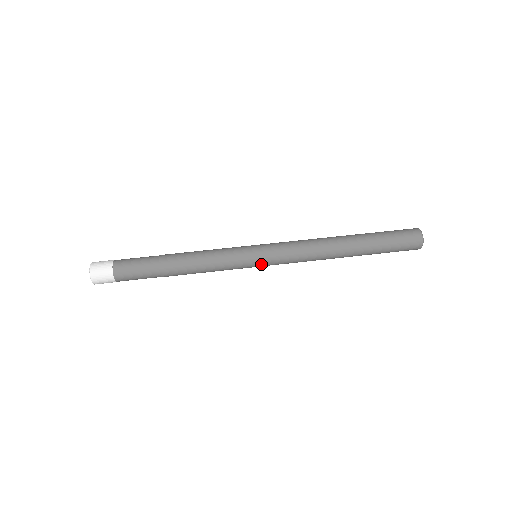
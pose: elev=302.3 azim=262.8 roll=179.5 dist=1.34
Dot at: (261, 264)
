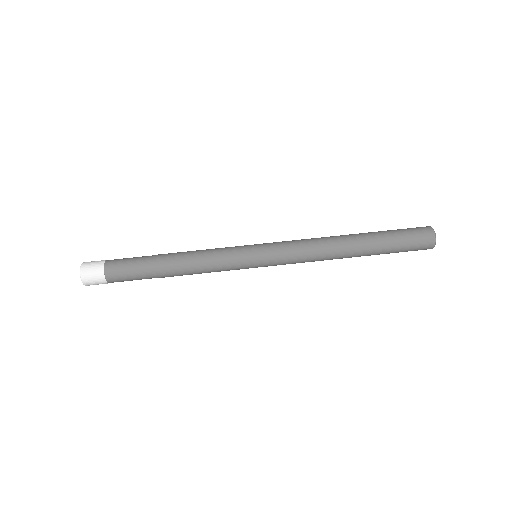
Dot at: (261, 266)
